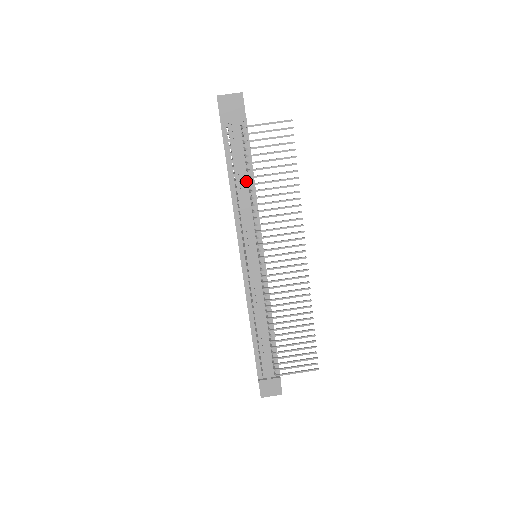
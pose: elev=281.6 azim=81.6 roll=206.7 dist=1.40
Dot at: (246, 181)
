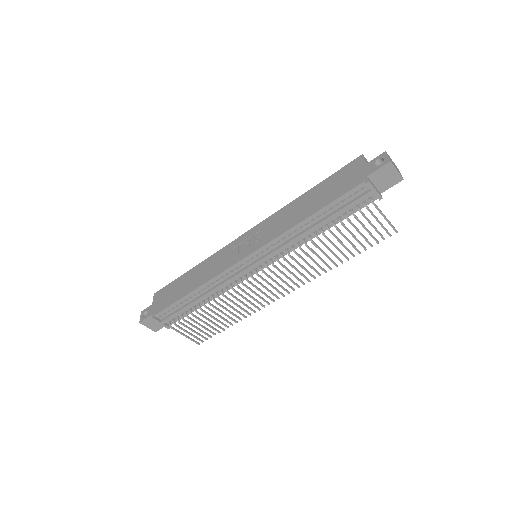
Dot at: (322, 225)
